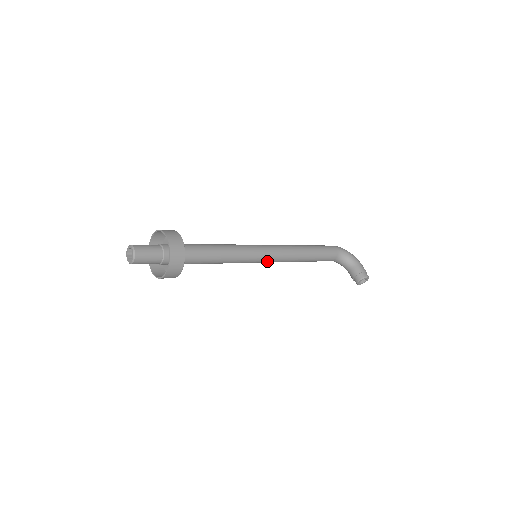
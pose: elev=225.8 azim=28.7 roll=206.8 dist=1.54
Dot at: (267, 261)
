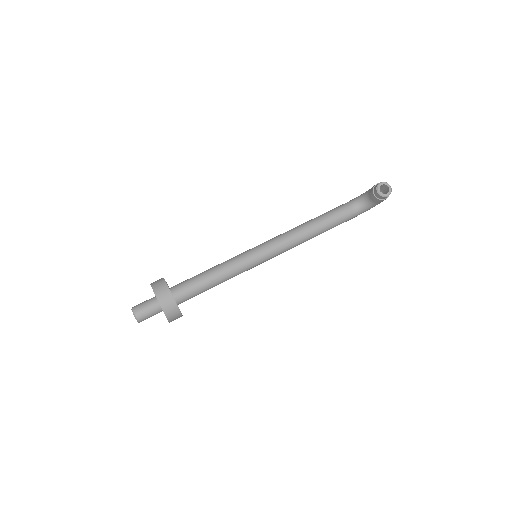
Dot at: (268, 251)
